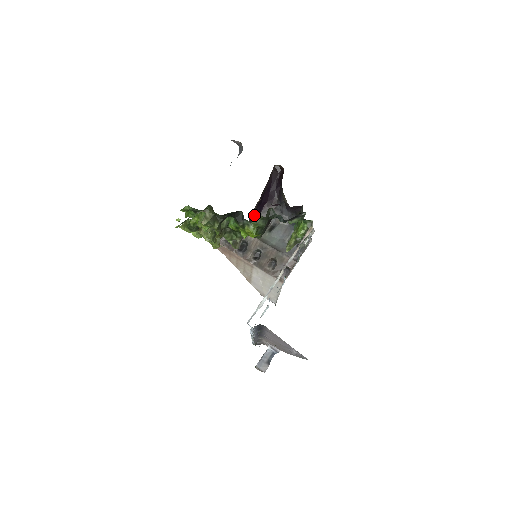
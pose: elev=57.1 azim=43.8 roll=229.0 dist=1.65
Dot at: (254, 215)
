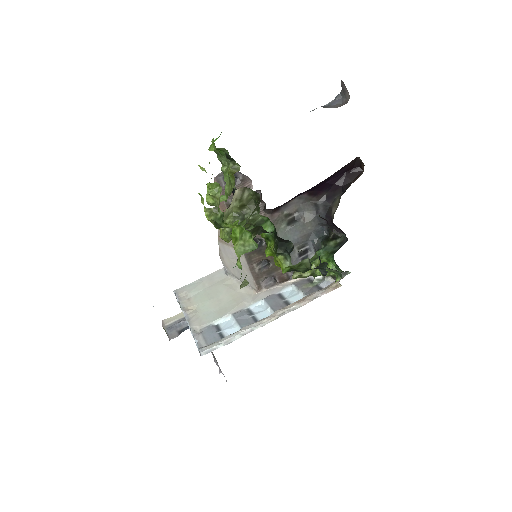
Dot at: occluded
